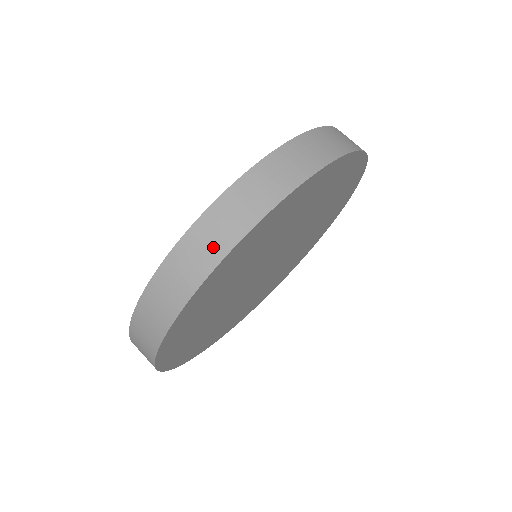
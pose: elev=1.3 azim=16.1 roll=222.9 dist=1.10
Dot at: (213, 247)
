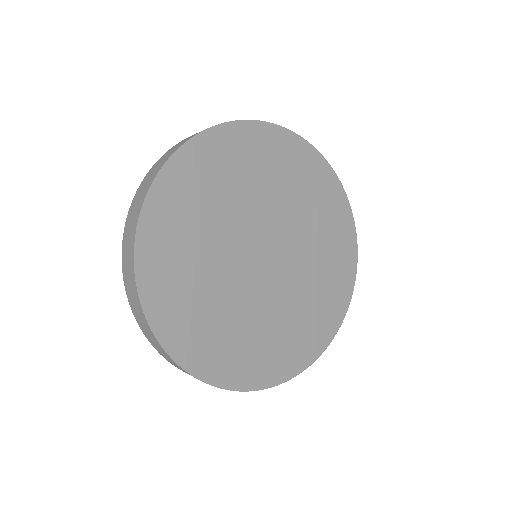
Dot at: (130, 274)
